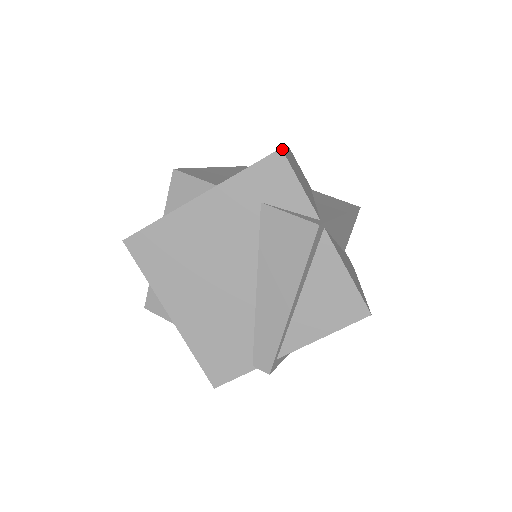
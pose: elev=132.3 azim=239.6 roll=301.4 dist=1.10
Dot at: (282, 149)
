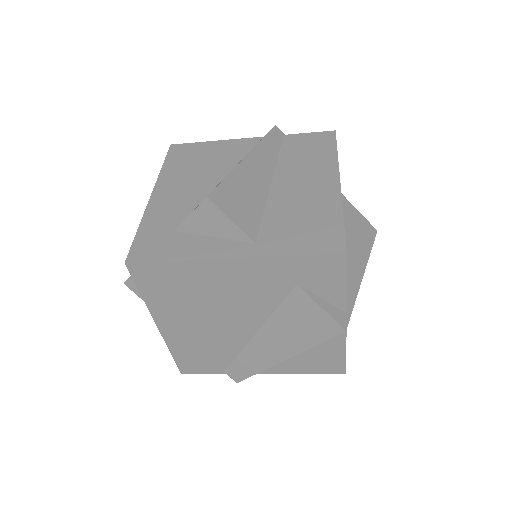
Dot at: (346, 249)
